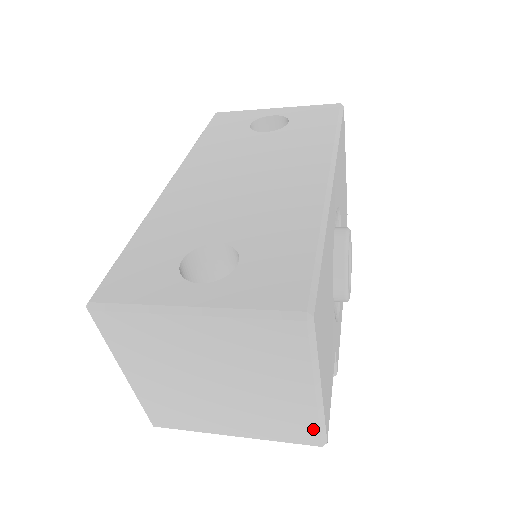
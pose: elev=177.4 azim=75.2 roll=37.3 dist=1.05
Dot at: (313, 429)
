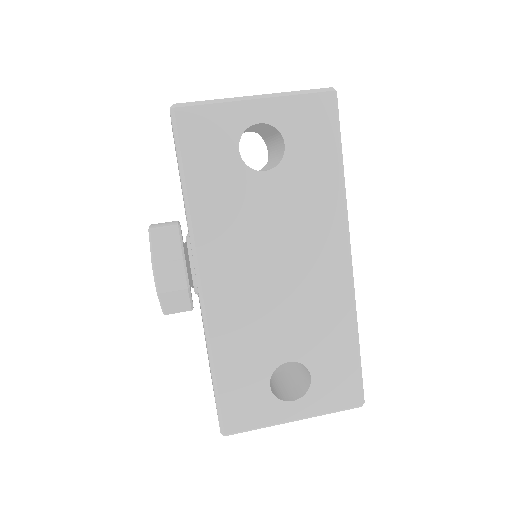
Dot at: occluded
